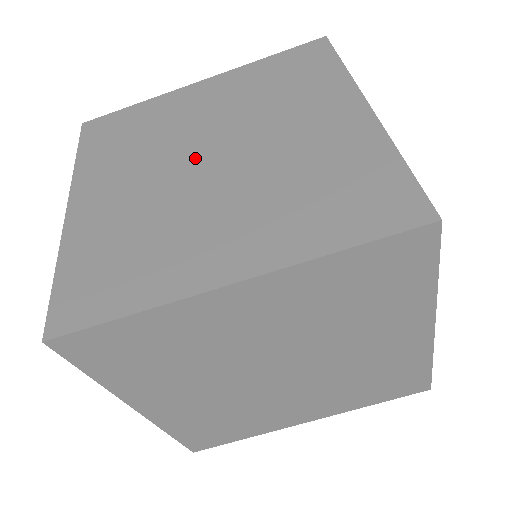
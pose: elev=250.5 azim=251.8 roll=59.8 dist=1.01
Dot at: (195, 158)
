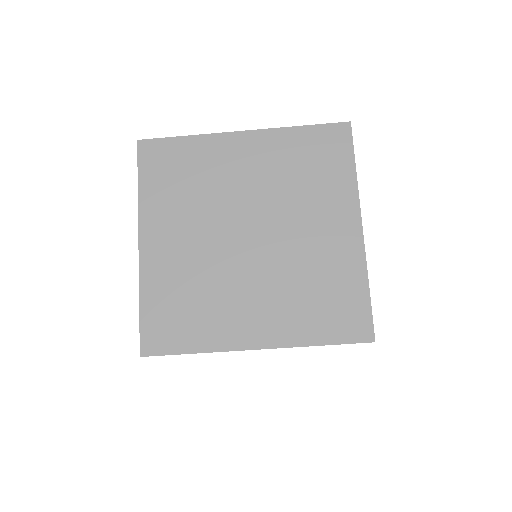
Dot at: (236, 229)
